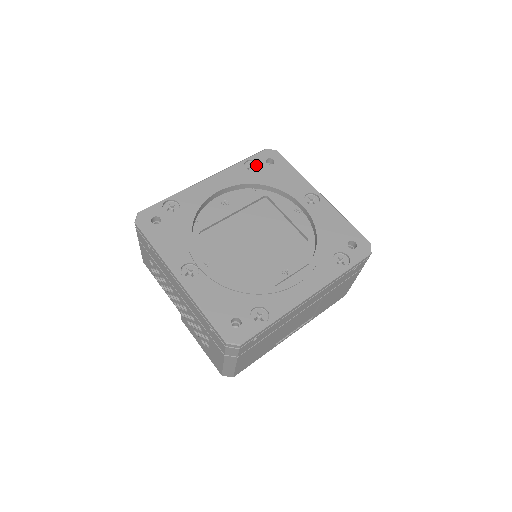
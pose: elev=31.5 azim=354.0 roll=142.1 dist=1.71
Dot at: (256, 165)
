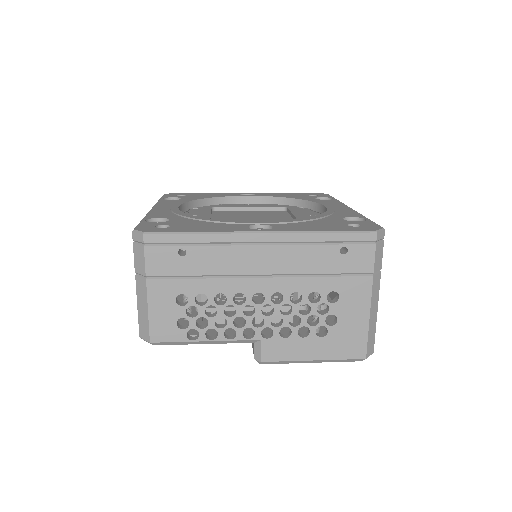
Dot at: occluded
